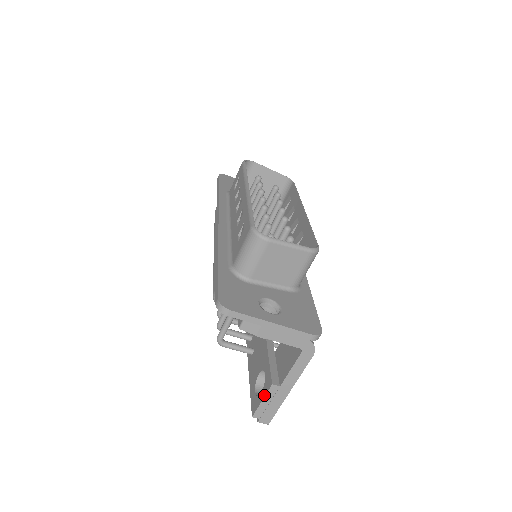
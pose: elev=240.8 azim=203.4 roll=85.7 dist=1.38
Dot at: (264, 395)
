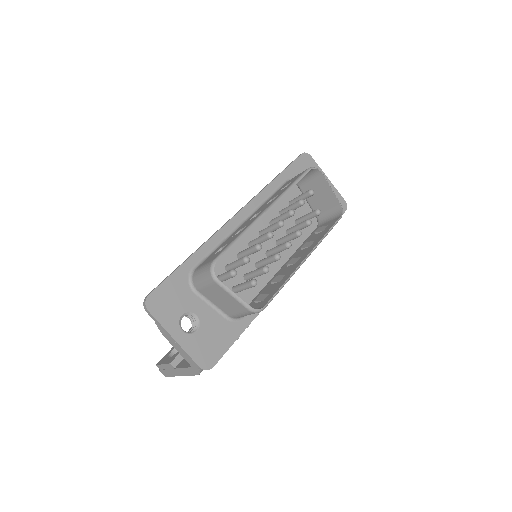
Dot at: (165, 363)
